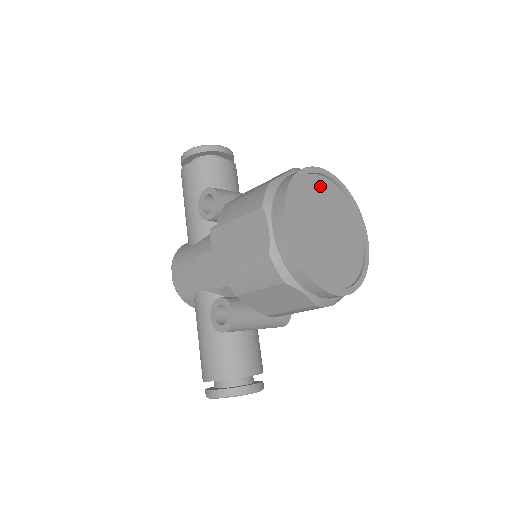
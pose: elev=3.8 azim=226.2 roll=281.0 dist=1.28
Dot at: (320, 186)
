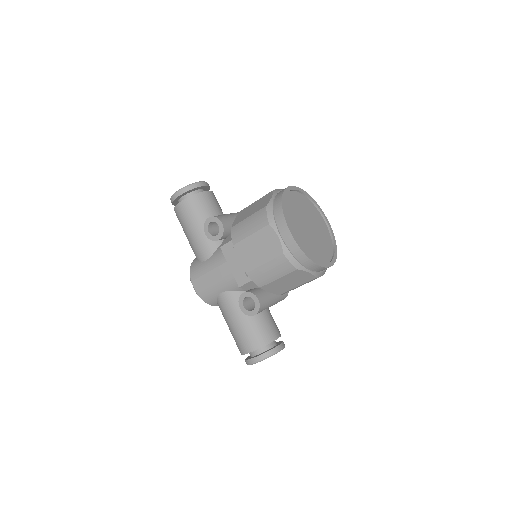
Dot at: (295, 198)
